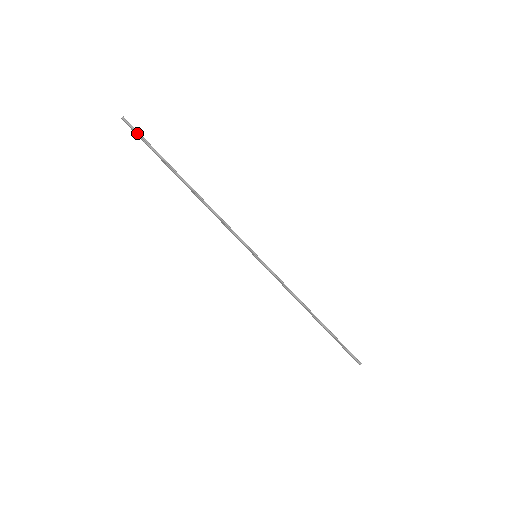
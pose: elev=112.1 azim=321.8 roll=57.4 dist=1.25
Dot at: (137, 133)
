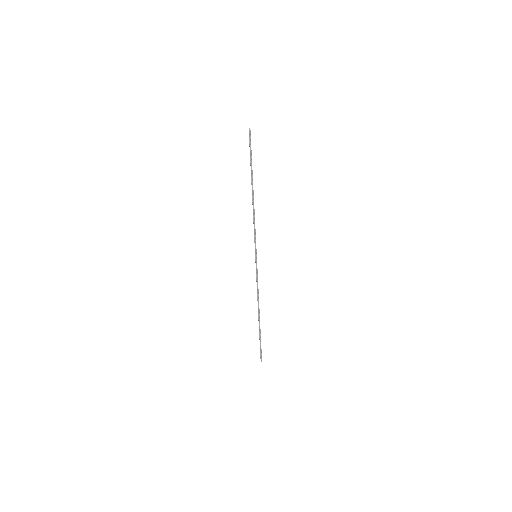
Dot at: (250, 142)
